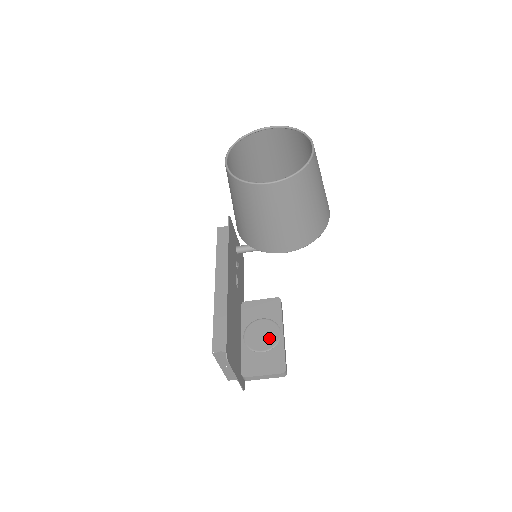
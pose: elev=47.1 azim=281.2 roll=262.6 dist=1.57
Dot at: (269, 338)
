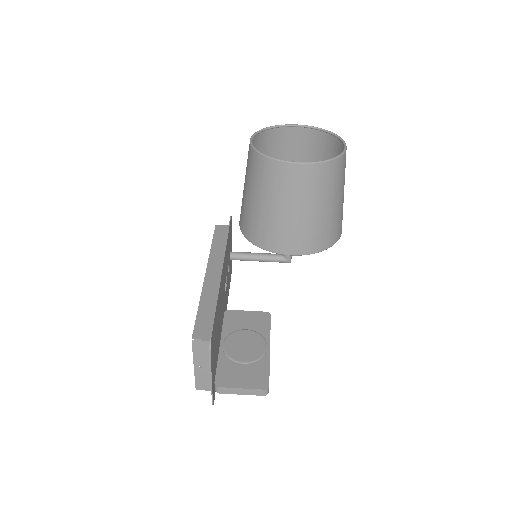
Dot at: (253, 350)
